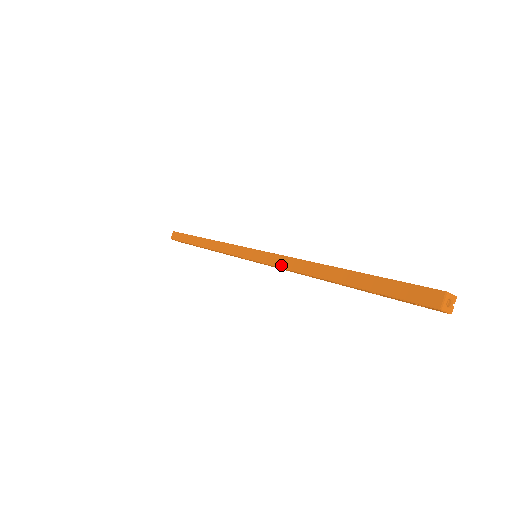
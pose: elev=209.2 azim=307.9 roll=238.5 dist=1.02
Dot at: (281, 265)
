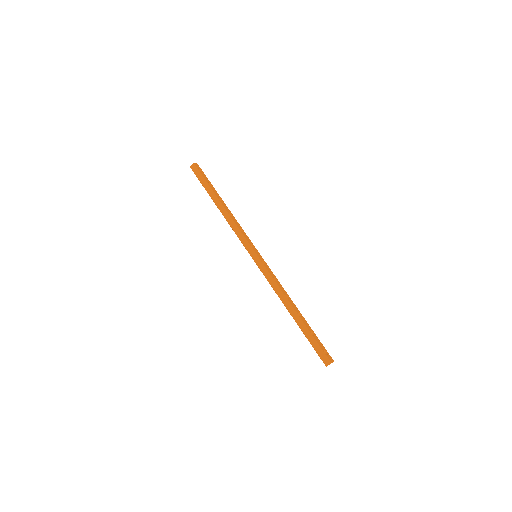
Dot at: (270, 283)
